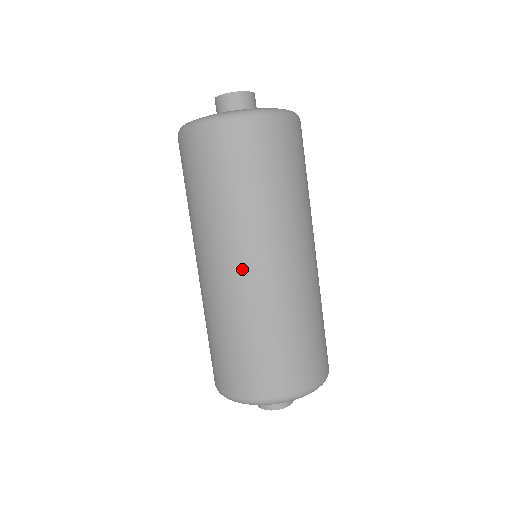
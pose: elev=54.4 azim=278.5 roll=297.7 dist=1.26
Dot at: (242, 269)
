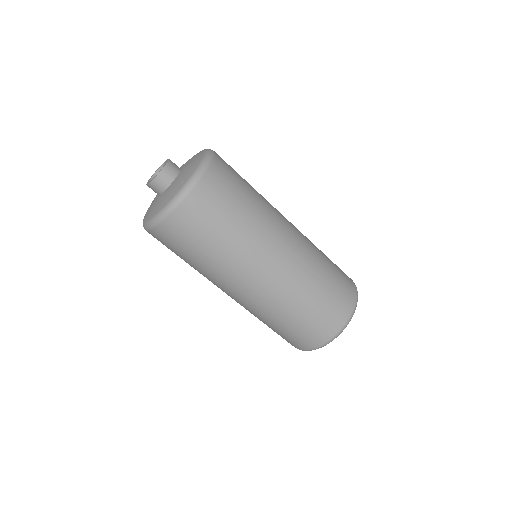
Dot at: (271, 272)
